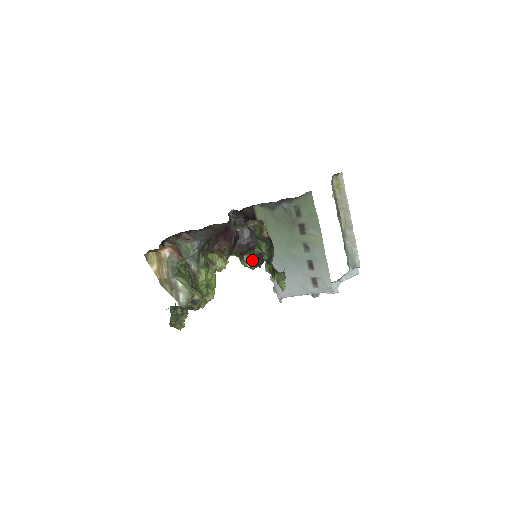
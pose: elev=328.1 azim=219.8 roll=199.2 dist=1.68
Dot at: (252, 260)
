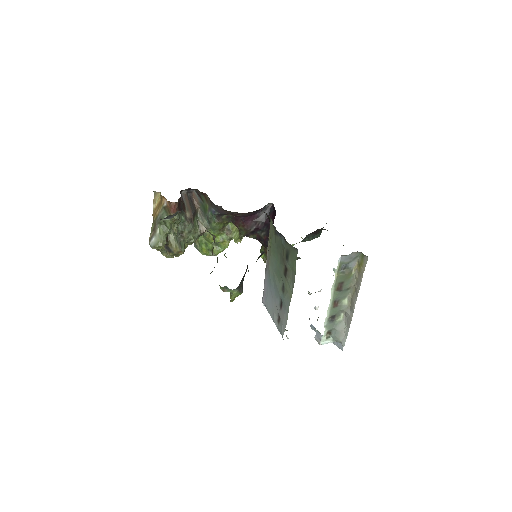
Dot at: occluded
